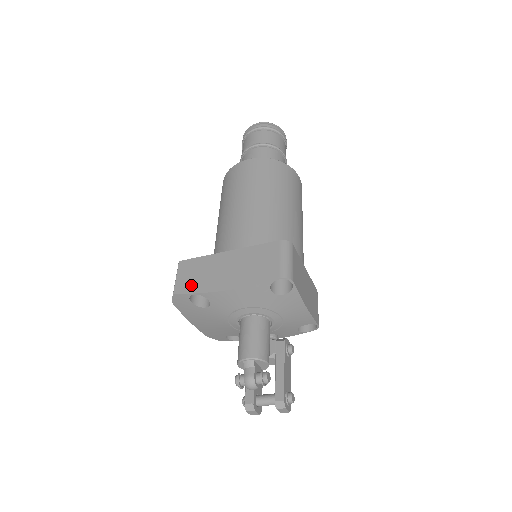
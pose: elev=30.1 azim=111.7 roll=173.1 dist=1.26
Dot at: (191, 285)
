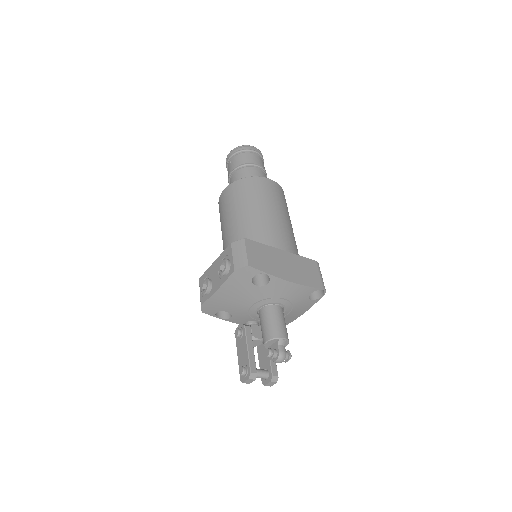
Dot at: (262, 265)
